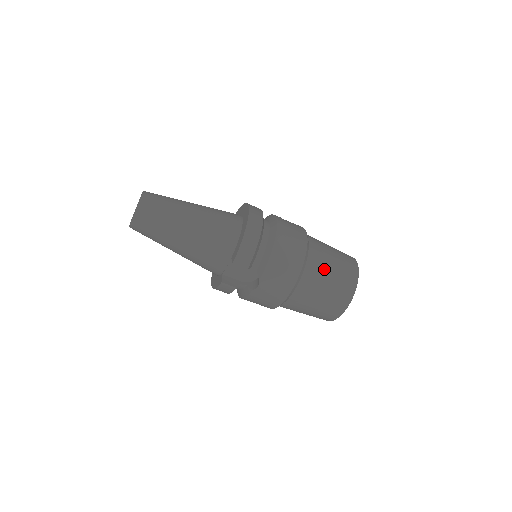
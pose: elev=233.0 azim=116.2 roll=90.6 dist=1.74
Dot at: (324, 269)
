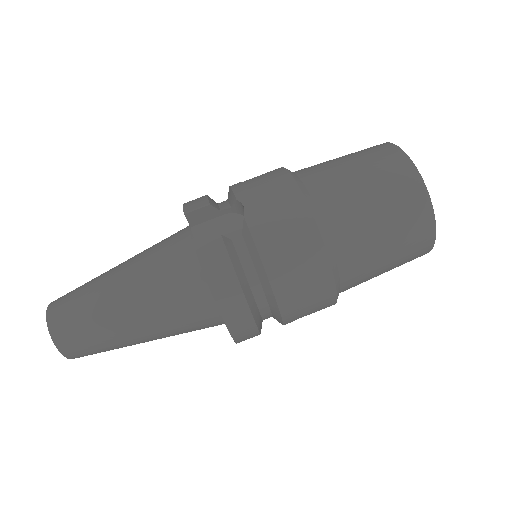
Dot at: occluded
